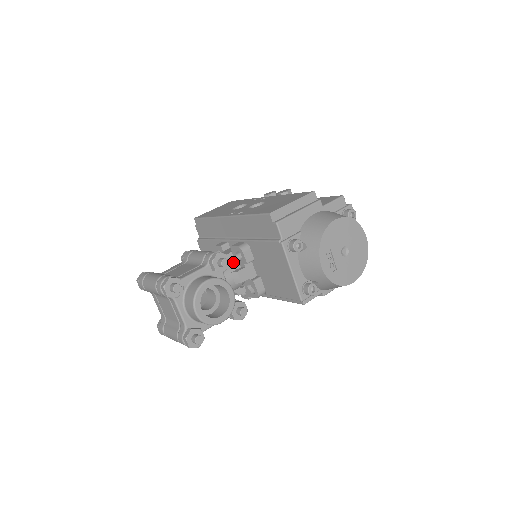
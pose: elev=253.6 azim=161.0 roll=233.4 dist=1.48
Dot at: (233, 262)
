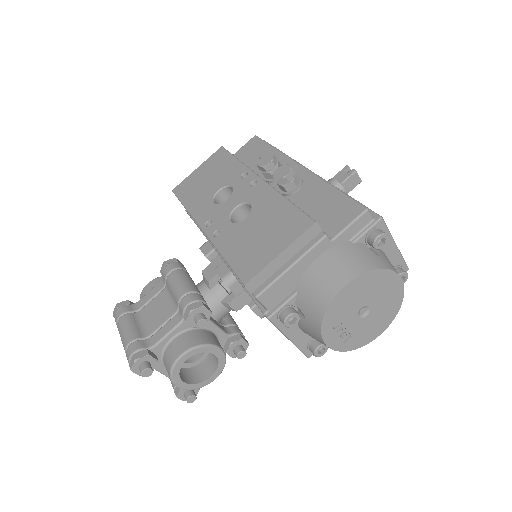
Dot at: occluded
